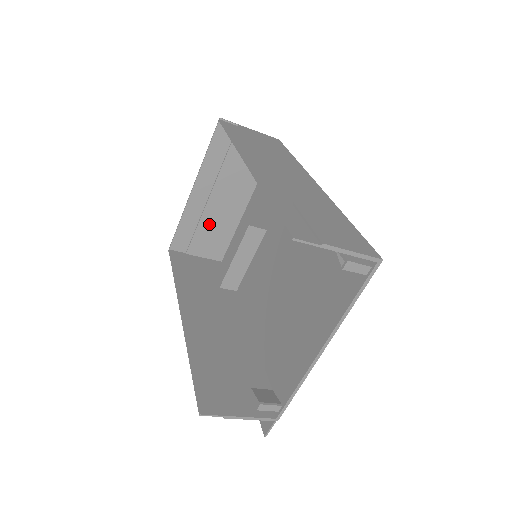
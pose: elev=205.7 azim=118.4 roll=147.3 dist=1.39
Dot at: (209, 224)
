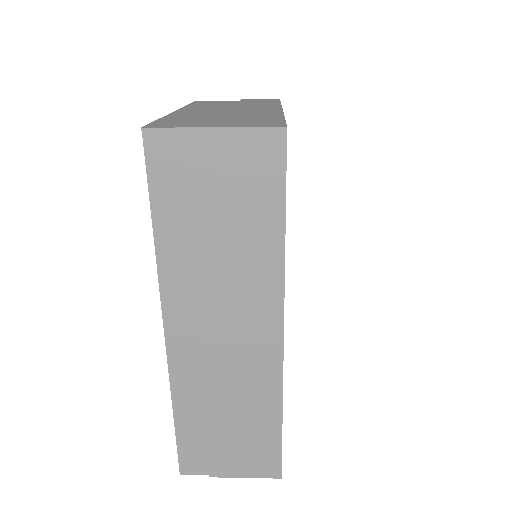
Dot at: occluded
